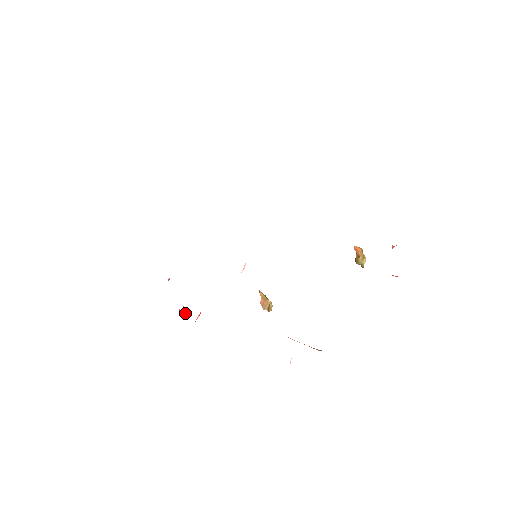
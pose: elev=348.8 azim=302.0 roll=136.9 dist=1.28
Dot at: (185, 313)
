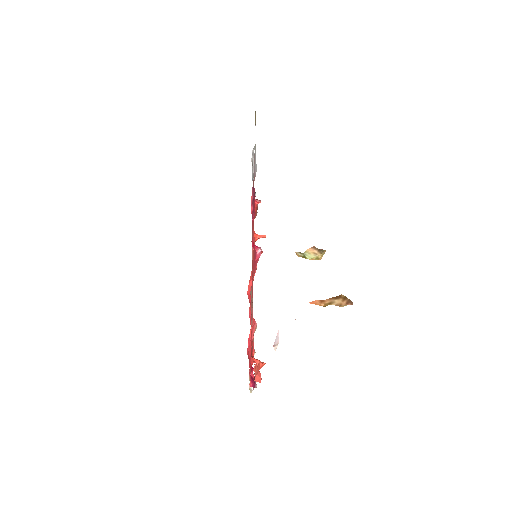
Dot at: occluded
